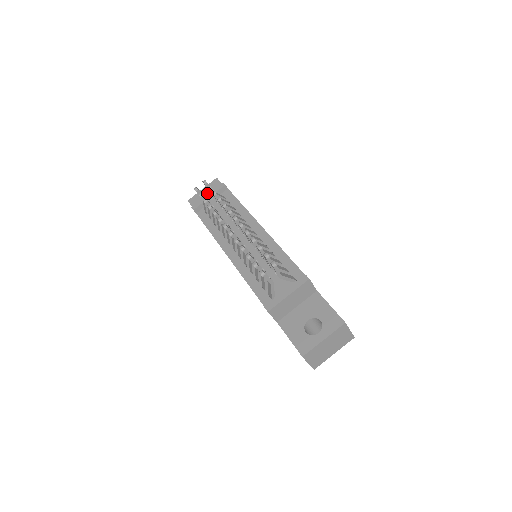
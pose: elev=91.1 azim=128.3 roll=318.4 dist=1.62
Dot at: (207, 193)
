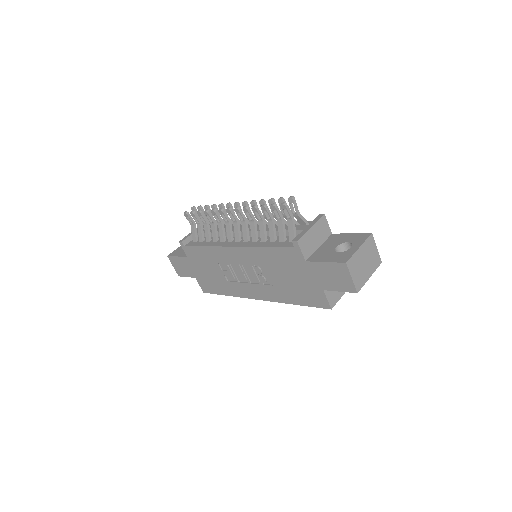
Dot at: occluded
